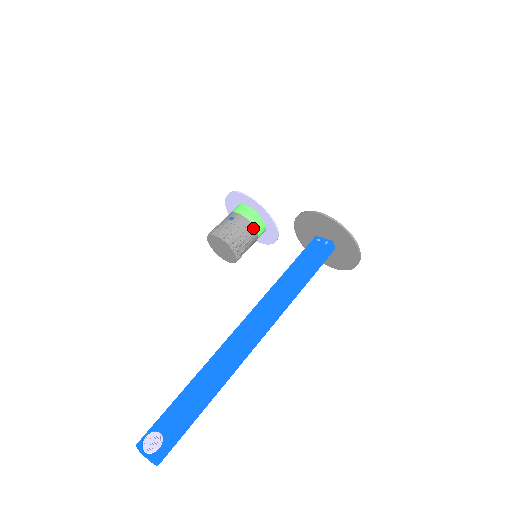
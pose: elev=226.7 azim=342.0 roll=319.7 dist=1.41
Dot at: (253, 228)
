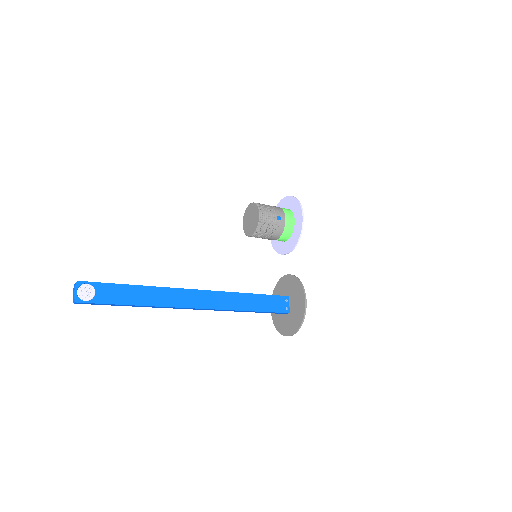
Dot at: (278, 237)
